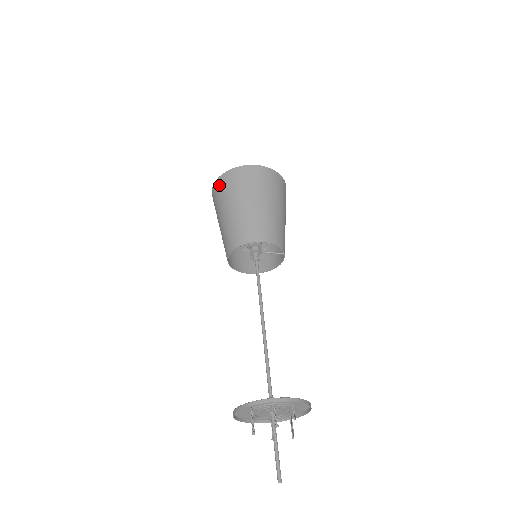
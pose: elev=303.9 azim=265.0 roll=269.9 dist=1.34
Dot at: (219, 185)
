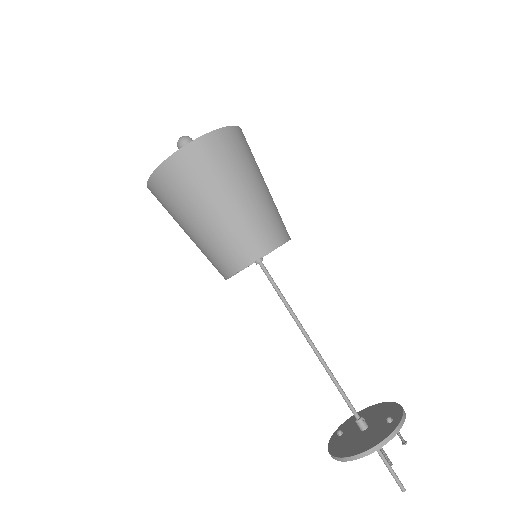
Dot at: (195, 157)
